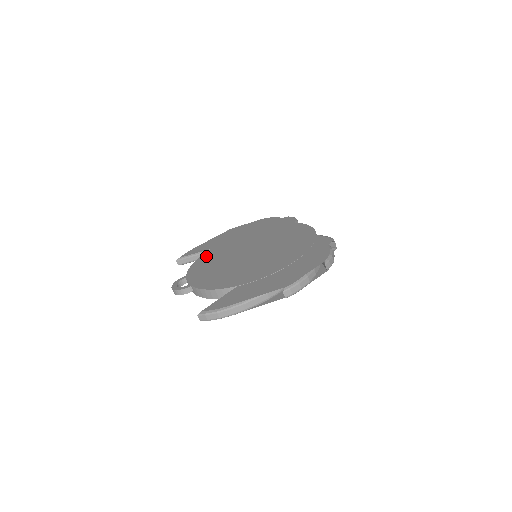
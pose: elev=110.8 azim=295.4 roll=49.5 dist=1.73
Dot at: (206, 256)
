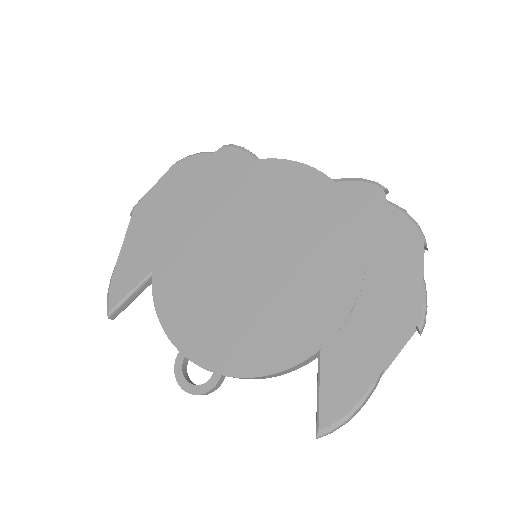
Dot at: (166, 293)
